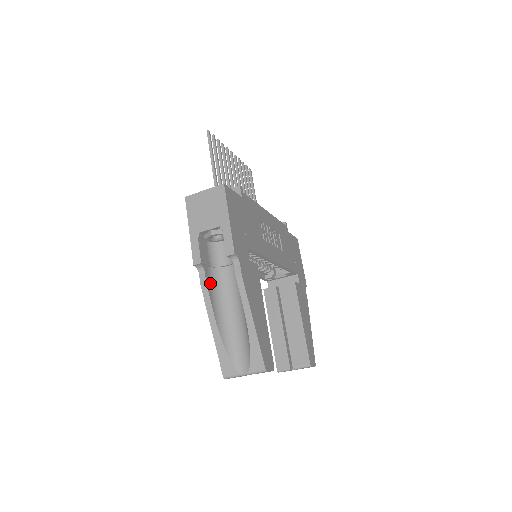
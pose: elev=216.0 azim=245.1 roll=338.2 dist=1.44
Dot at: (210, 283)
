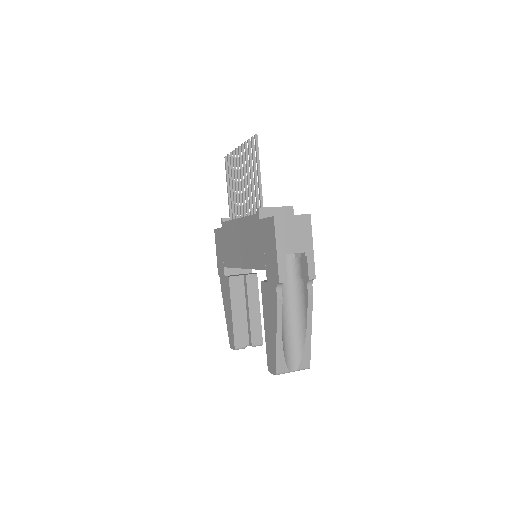
Dot at: occluded
